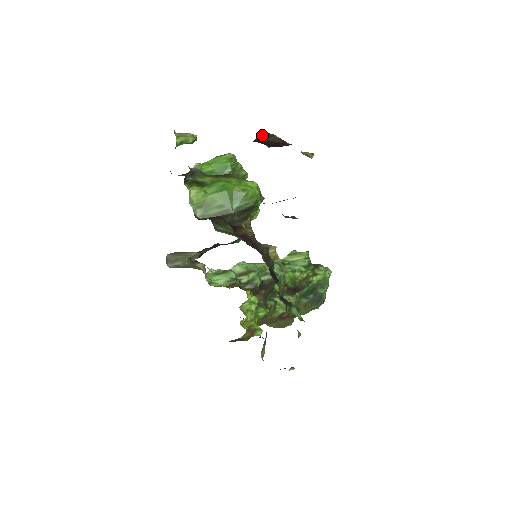
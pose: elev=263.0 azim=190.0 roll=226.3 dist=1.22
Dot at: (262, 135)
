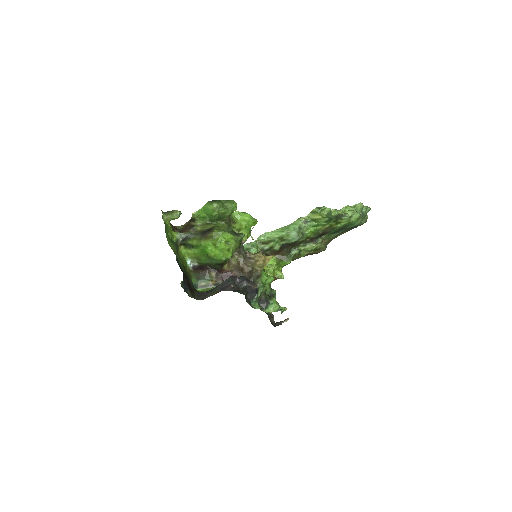
Dot at: occluded
